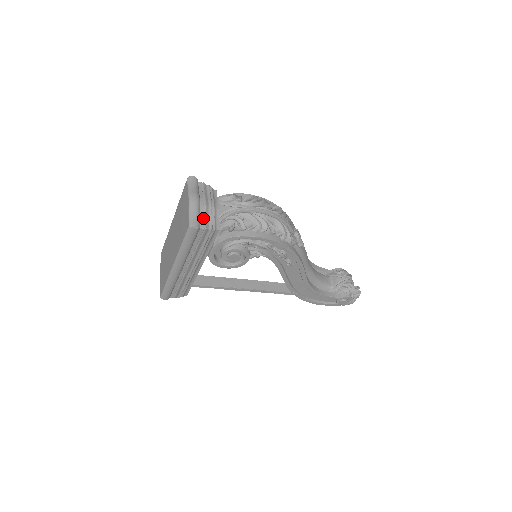
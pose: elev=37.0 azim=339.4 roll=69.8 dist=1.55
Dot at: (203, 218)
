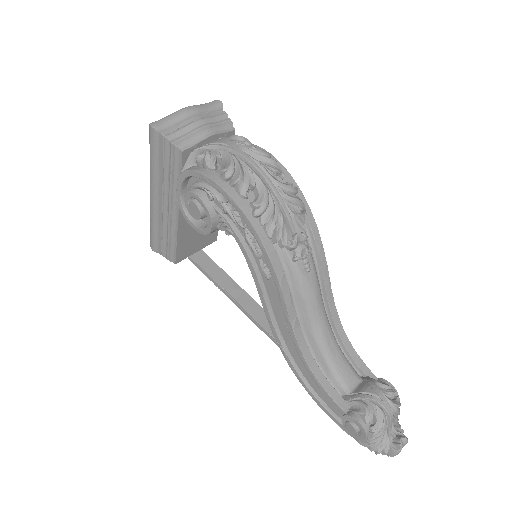
Dot at: (176, 129)
